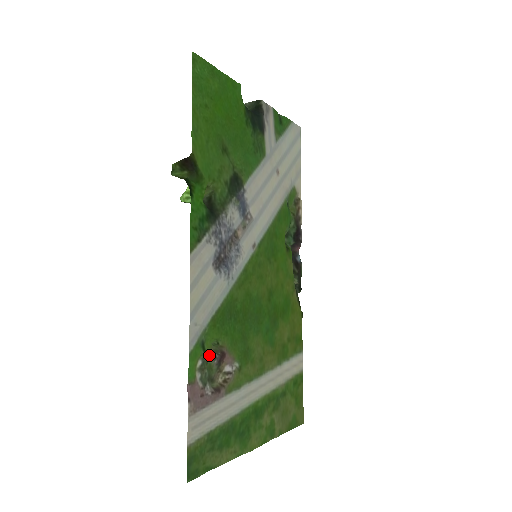
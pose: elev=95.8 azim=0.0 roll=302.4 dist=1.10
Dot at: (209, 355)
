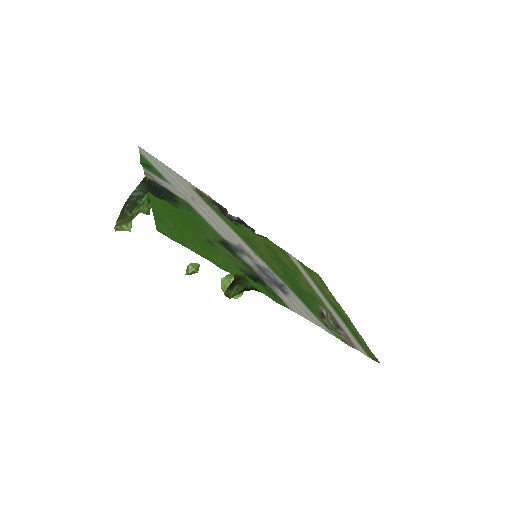
Dot at: (328, 324)
